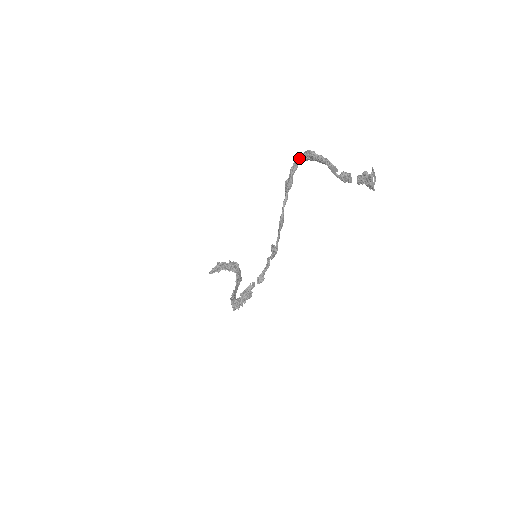
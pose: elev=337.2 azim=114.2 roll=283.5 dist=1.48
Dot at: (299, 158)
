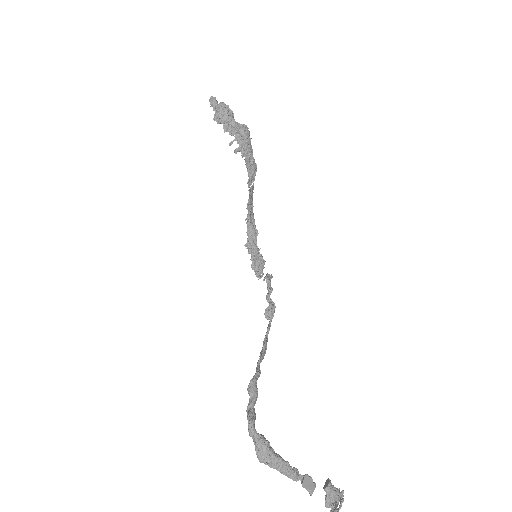
Dot at: occluded
